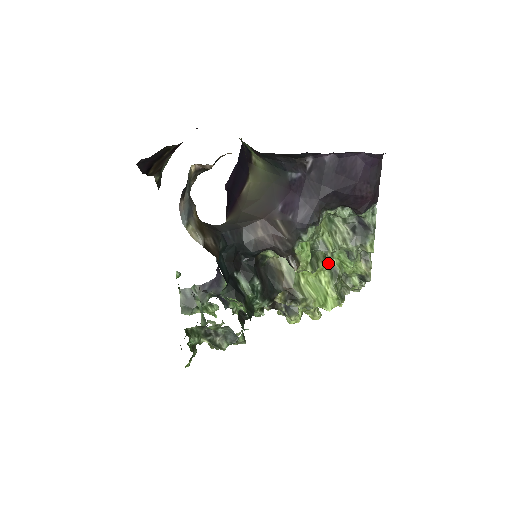
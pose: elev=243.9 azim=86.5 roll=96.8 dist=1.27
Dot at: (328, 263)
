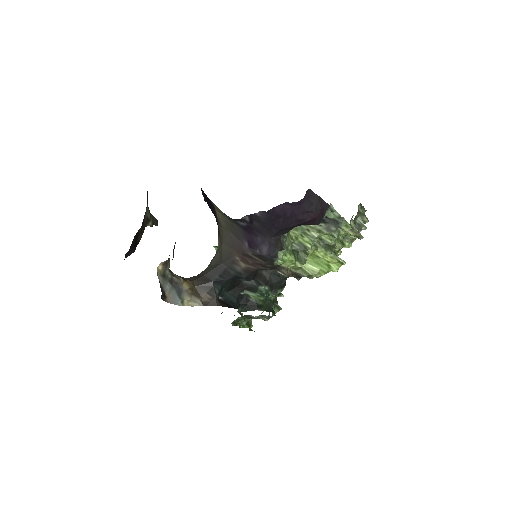
Dot at: (318, 241)
